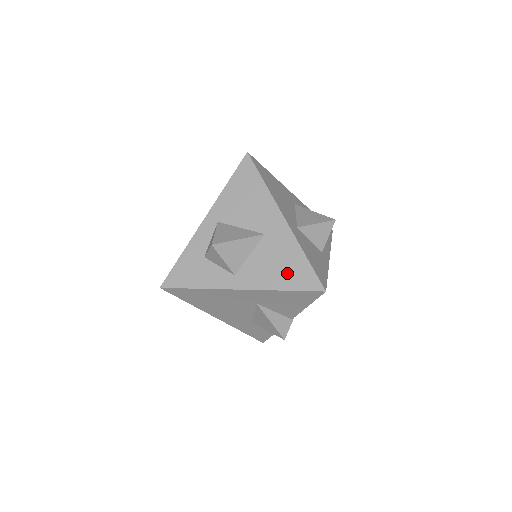
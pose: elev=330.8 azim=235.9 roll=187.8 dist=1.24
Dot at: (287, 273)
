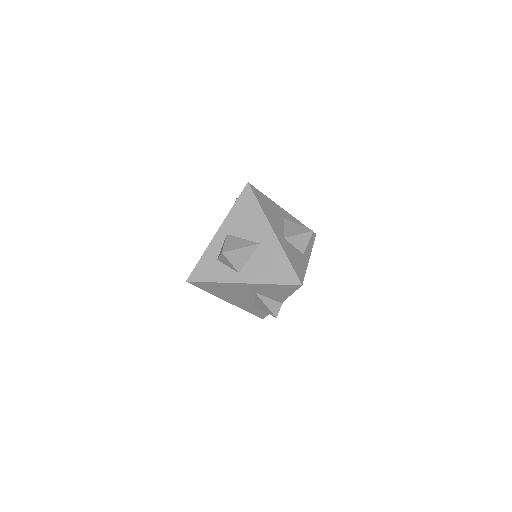
Dot at: (275, 272)
